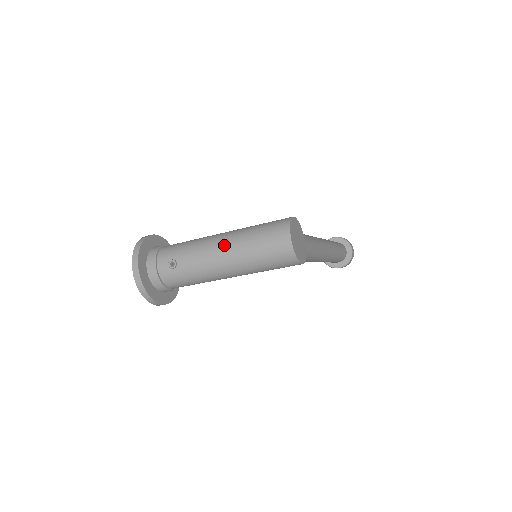
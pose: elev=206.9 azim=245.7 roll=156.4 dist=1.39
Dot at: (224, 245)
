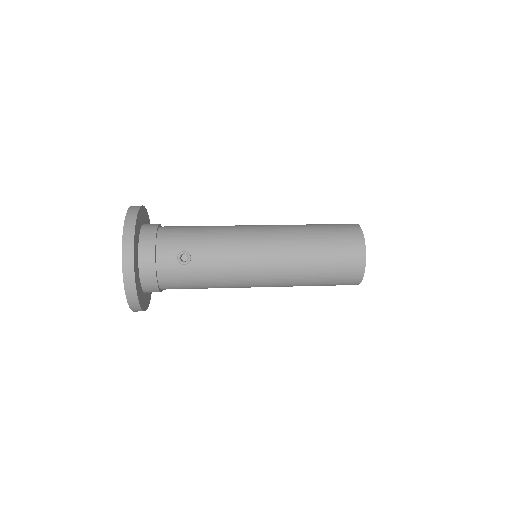
Dot at: (270, 245)
